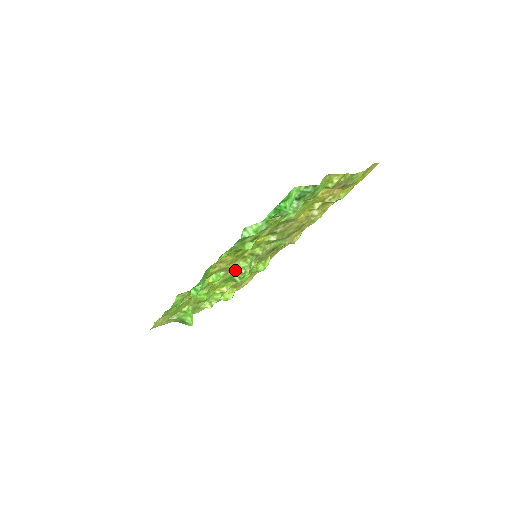
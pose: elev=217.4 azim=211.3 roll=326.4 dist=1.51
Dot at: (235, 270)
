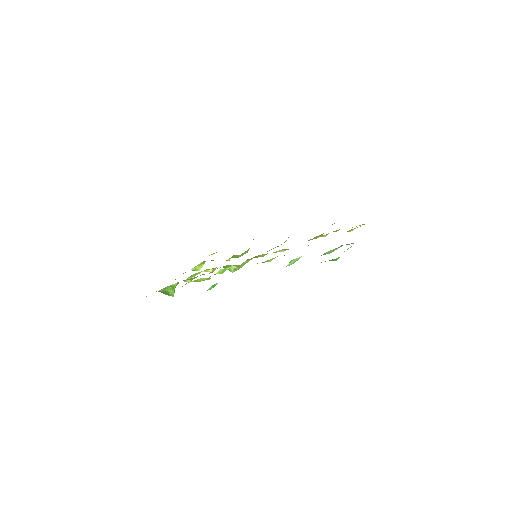
Dot at: (236, 265)
